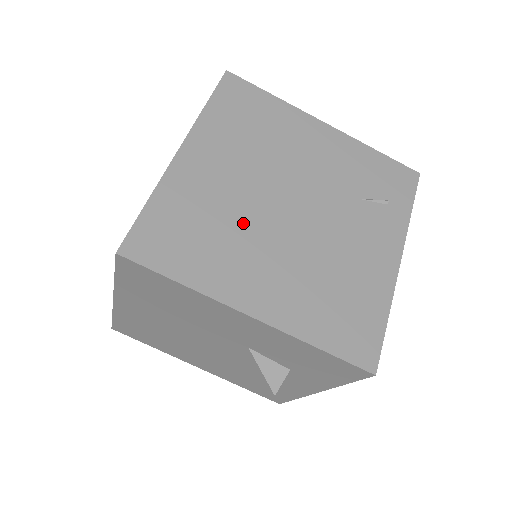
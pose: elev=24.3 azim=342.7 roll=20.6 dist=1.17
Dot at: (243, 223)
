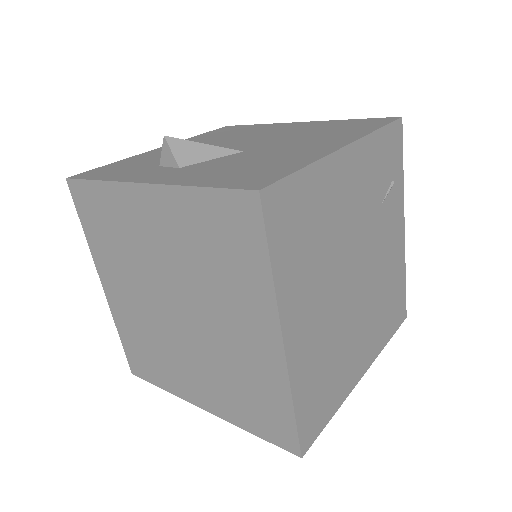
Dot at: (341, 332)
